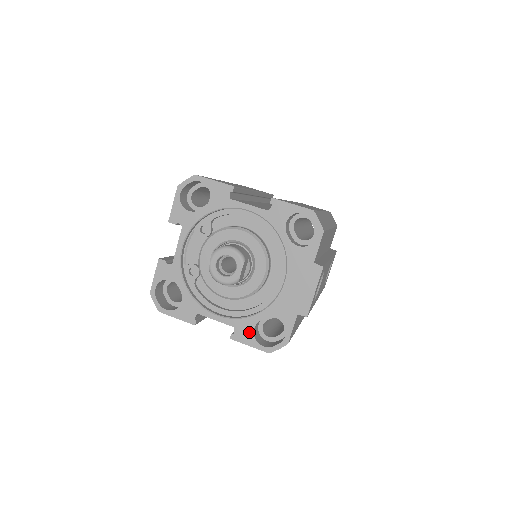
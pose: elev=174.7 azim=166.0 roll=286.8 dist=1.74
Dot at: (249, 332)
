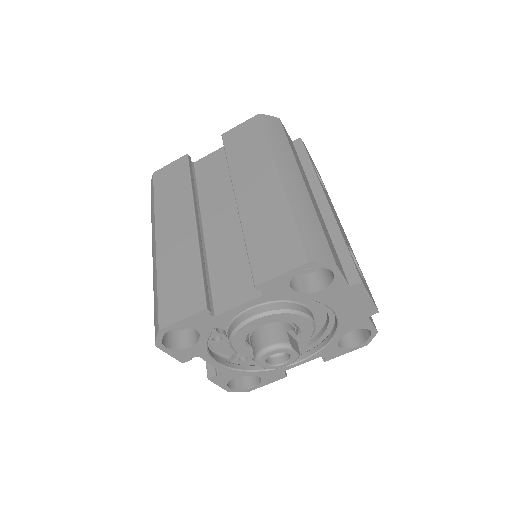
Dot at: (337, 350)
